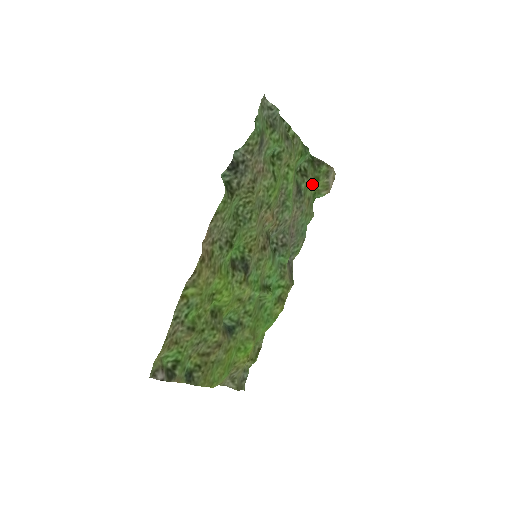
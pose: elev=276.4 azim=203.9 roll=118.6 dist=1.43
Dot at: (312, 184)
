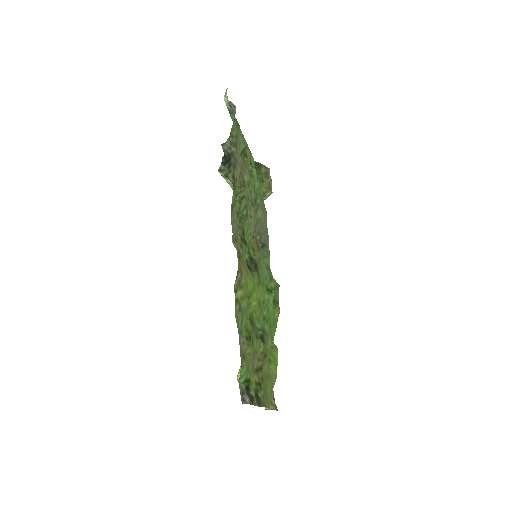
Dot at: (261, 185)
